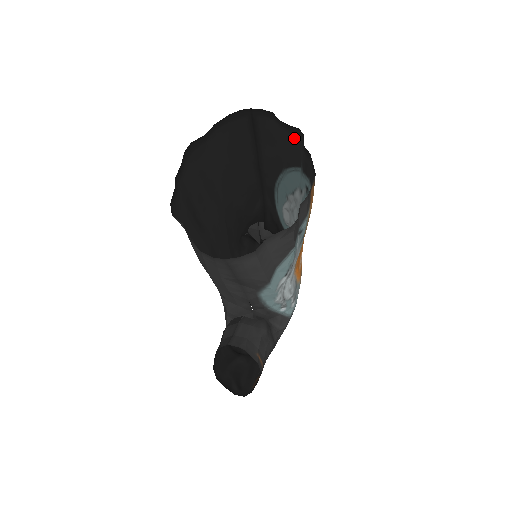
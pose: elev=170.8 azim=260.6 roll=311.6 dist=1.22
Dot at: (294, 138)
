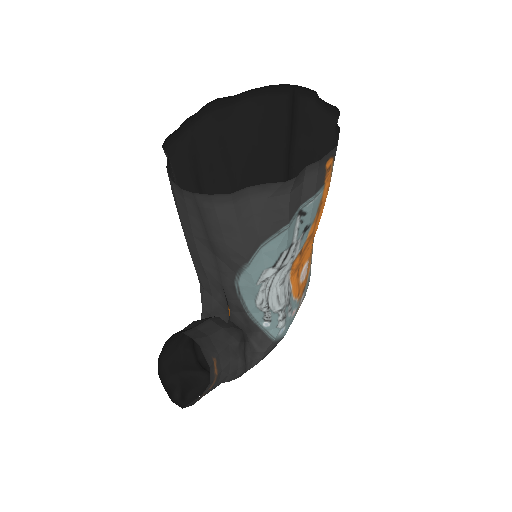
Dot at: (330, 120)
